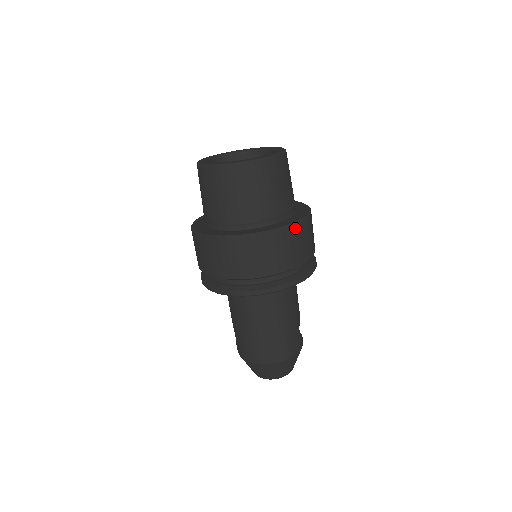
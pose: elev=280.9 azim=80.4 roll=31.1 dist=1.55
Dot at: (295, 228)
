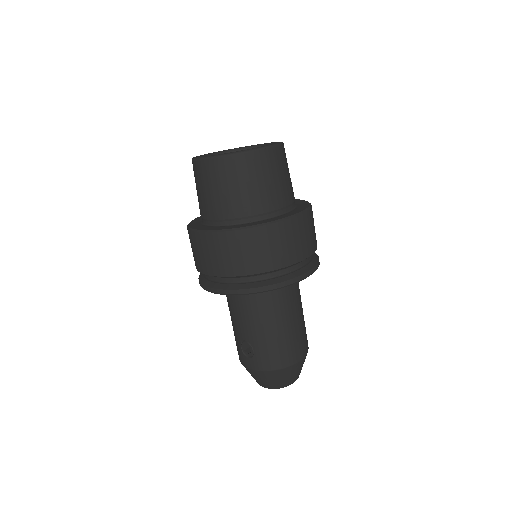
Dot at: occluded
